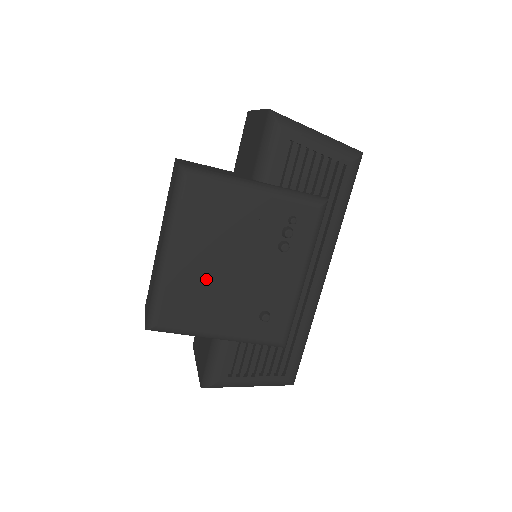
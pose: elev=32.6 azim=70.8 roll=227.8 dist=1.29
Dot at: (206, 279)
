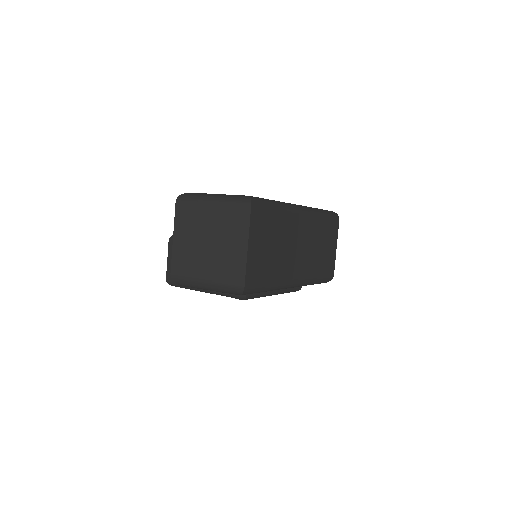
Dot at: occluded
